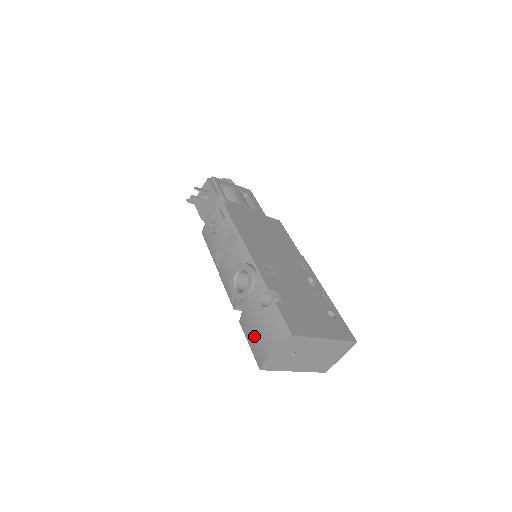
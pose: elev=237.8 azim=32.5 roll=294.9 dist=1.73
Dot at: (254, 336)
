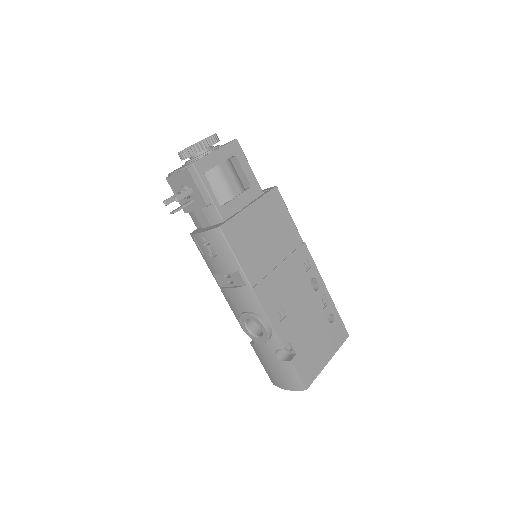
Dot at: (268, 368)
